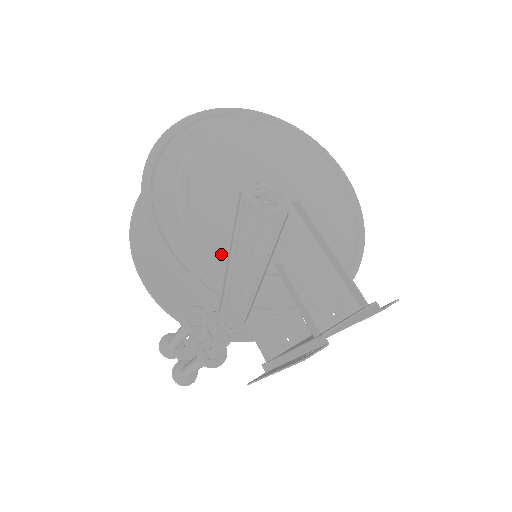
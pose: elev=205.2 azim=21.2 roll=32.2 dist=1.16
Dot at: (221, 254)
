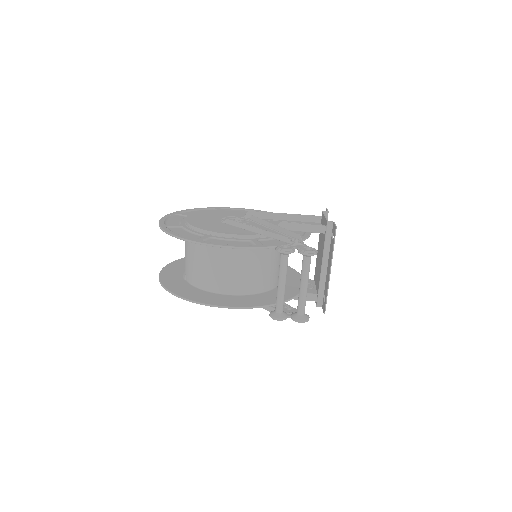
Dot at: (254, 236)
